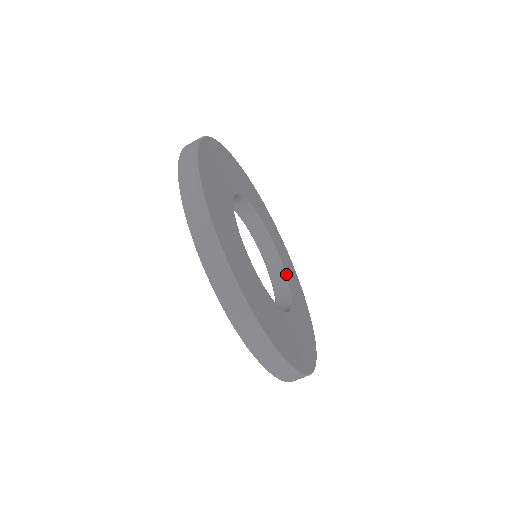
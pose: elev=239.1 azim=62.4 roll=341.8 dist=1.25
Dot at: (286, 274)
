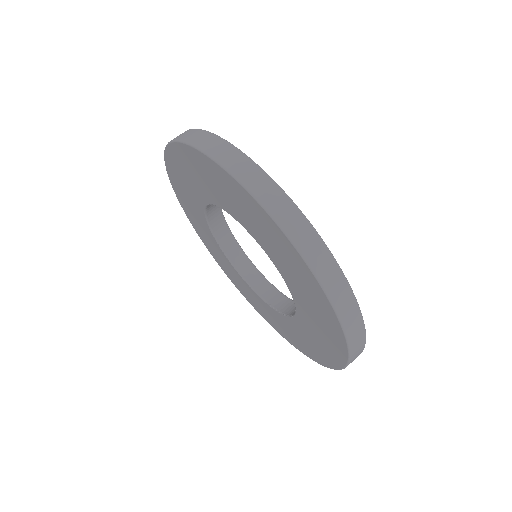
Dot at: occluded
